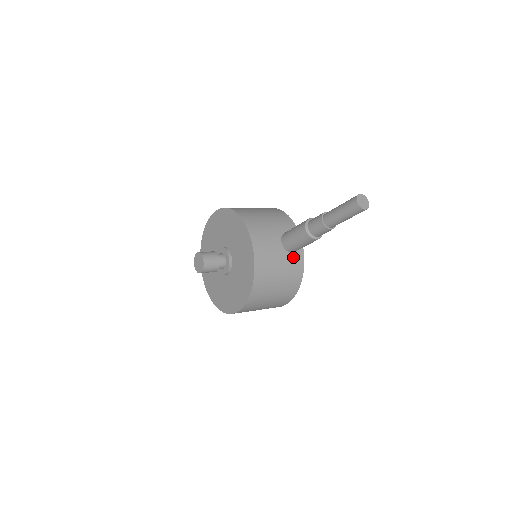
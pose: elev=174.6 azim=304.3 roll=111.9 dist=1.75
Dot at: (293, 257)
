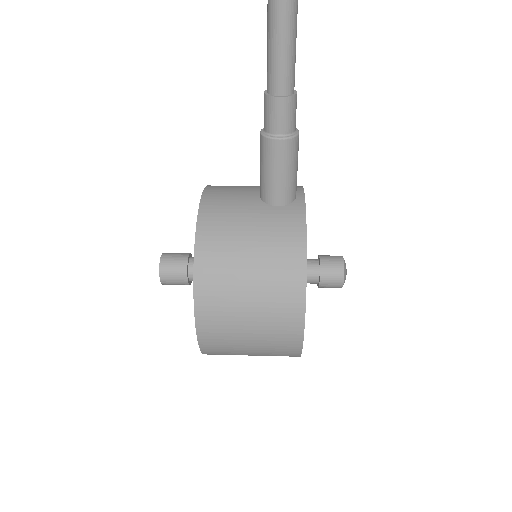
Dot at: (280, 212)
